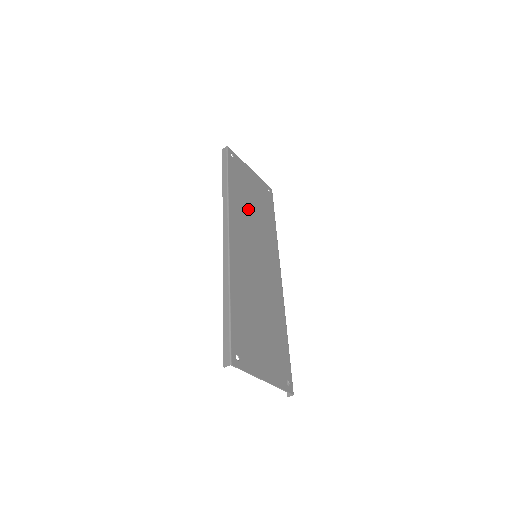
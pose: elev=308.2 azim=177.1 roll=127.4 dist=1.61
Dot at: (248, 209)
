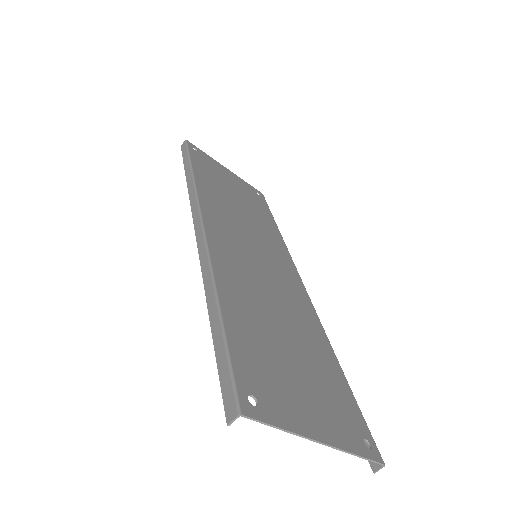
Dot at: (231, 203)
